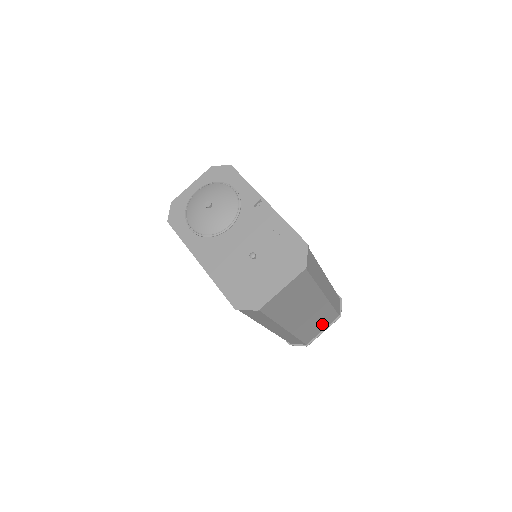
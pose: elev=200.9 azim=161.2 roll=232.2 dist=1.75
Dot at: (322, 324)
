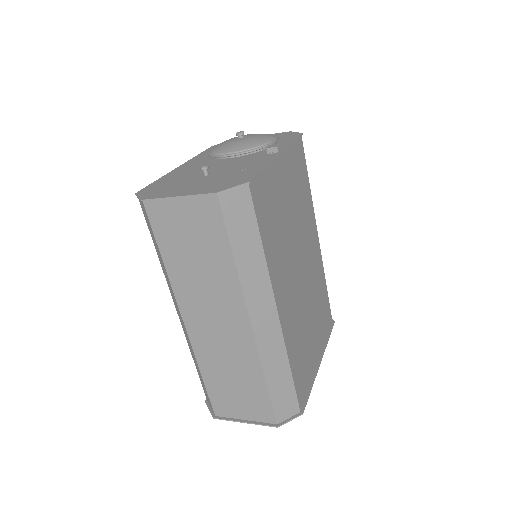
Dot at: (245, 400)
